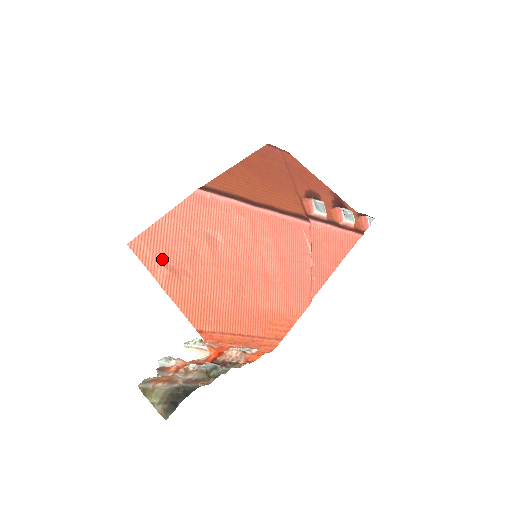
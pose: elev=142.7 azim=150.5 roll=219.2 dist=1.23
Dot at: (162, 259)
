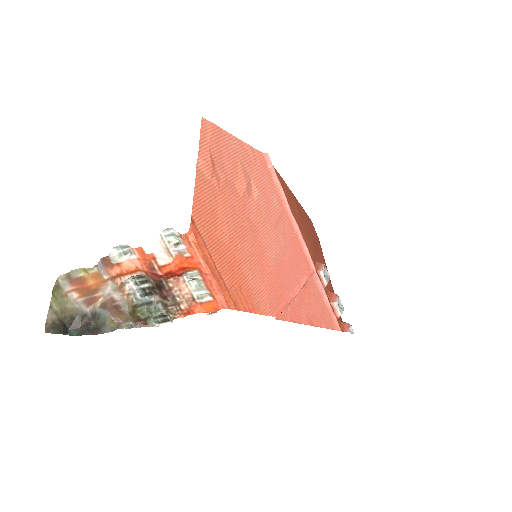
Dot at: (213, 152)
